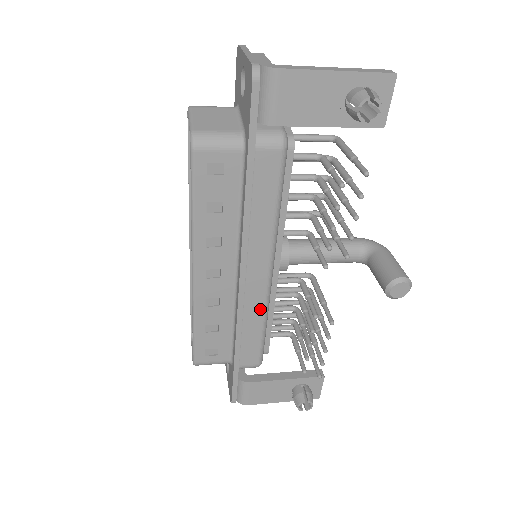
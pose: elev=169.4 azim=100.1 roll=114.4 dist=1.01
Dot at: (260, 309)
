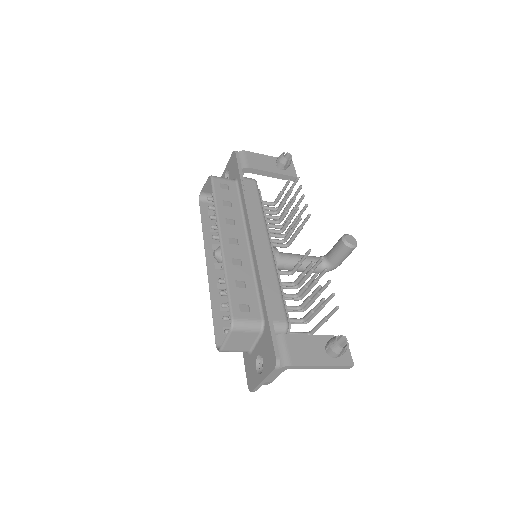
Dot at: (271, 267)
